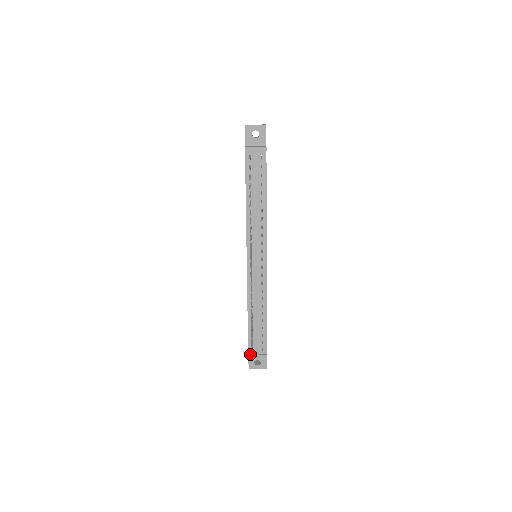
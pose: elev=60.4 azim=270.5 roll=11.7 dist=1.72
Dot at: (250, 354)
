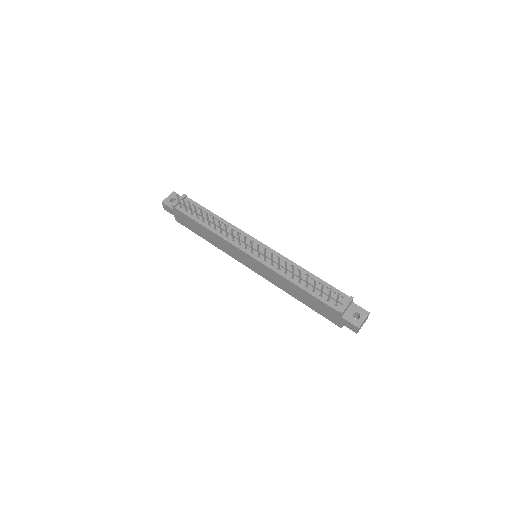
Dot at: (339, 310)
